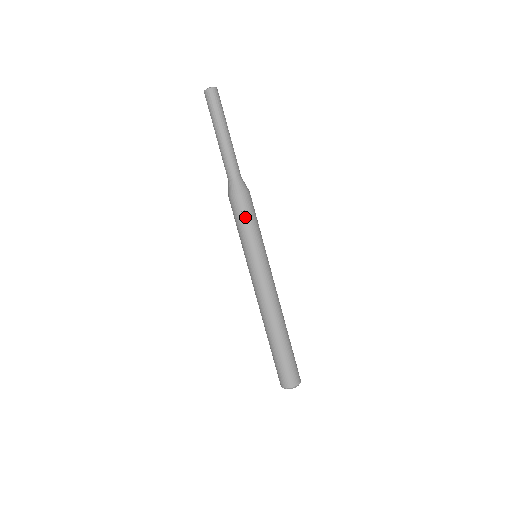
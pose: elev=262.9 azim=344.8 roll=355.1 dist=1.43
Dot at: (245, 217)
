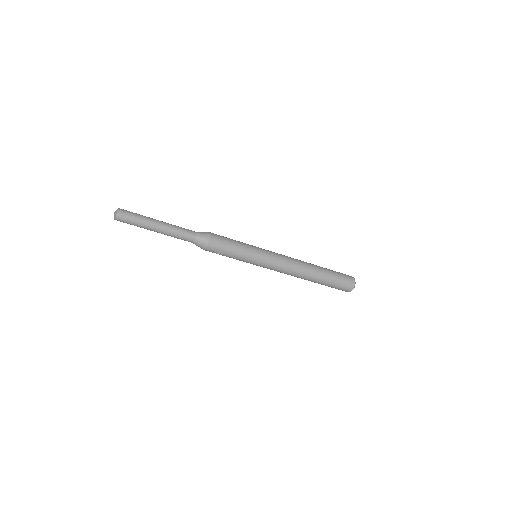
Dot at: (224, 255)
